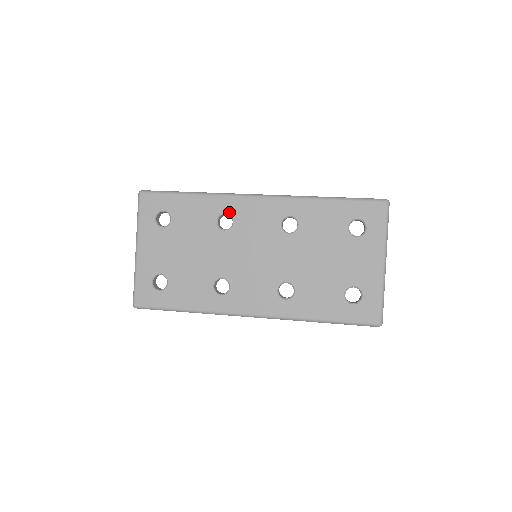
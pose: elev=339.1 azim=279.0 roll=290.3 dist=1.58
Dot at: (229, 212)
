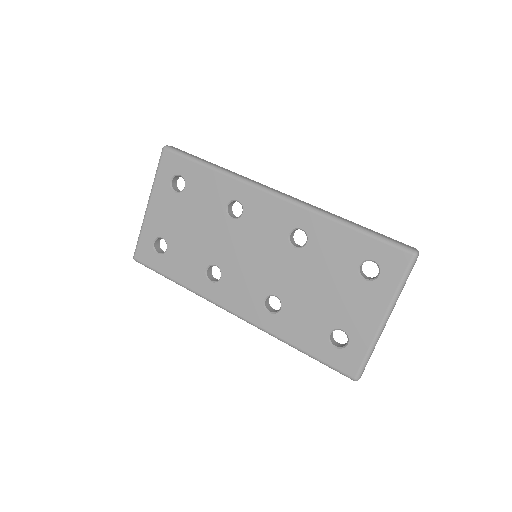
Dot at: (241, 201)
